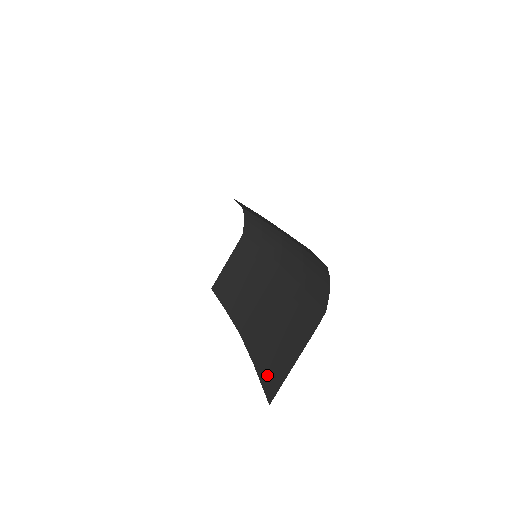
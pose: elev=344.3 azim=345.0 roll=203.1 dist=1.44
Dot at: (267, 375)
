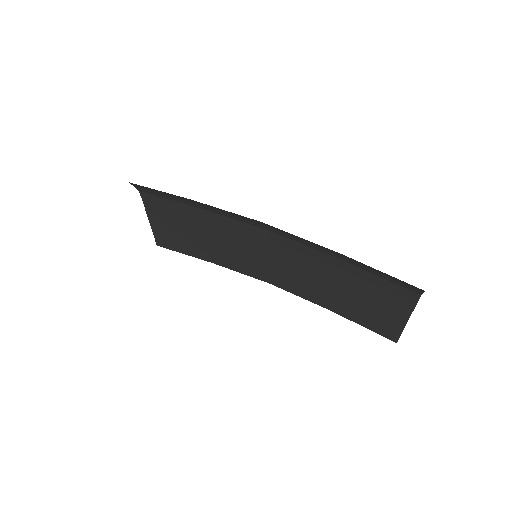
Dot at: (368, 324)
